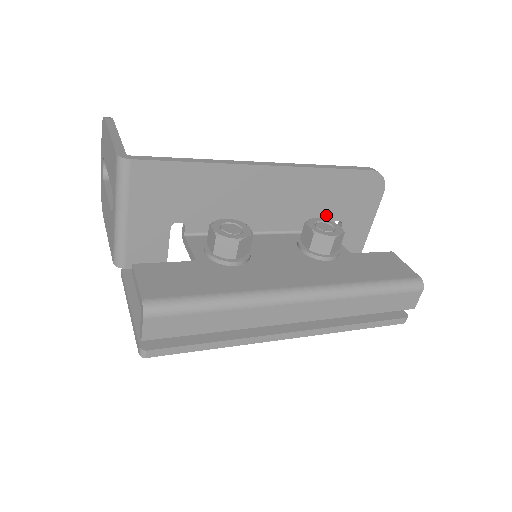
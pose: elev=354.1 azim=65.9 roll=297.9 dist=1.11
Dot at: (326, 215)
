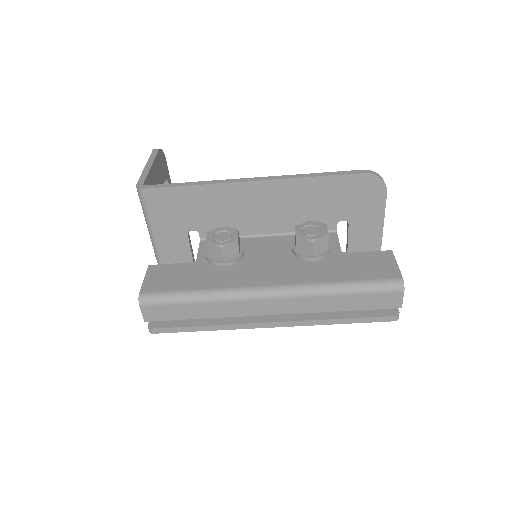
Dot at: (327, 217)
